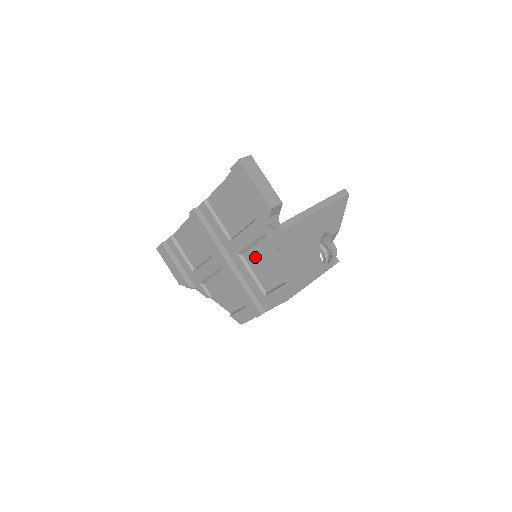
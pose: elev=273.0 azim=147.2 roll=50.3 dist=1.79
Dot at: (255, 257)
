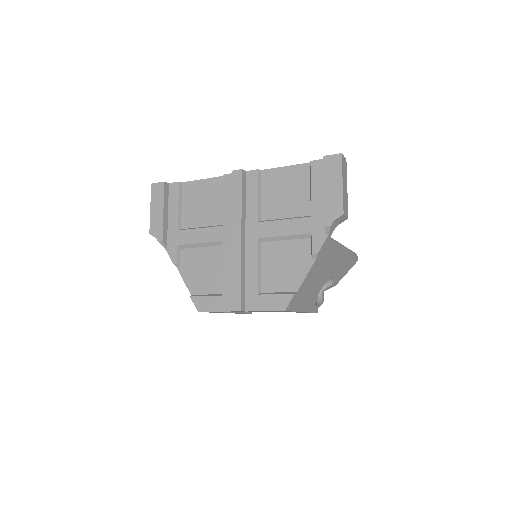
Dot at: (276, 251)
